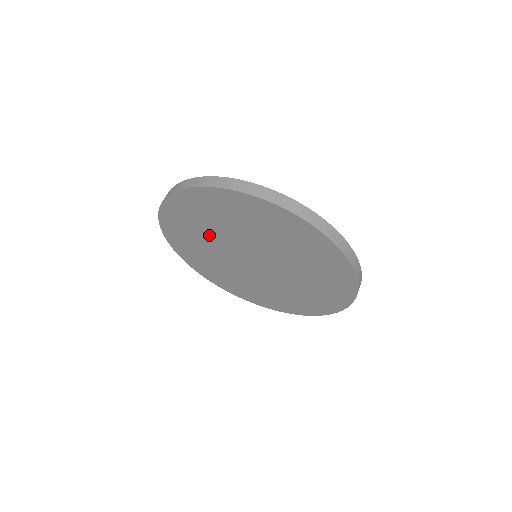
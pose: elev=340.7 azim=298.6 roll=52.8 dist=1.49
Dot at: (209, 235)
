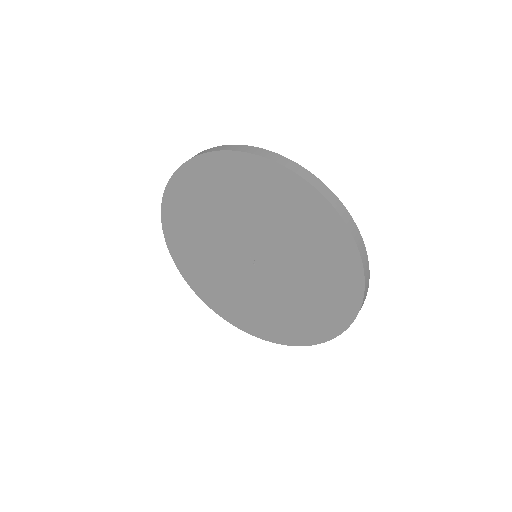
Dot at: (210, 257)
